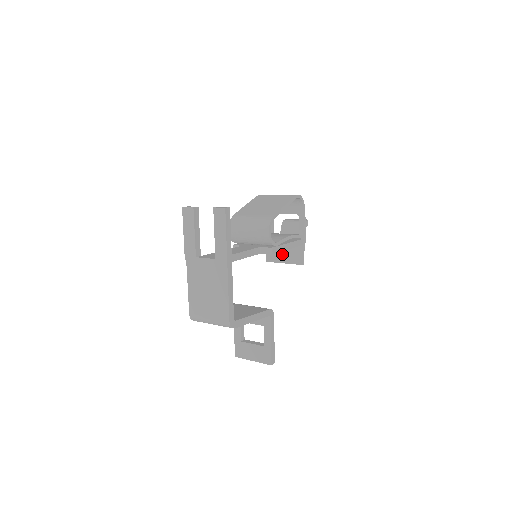
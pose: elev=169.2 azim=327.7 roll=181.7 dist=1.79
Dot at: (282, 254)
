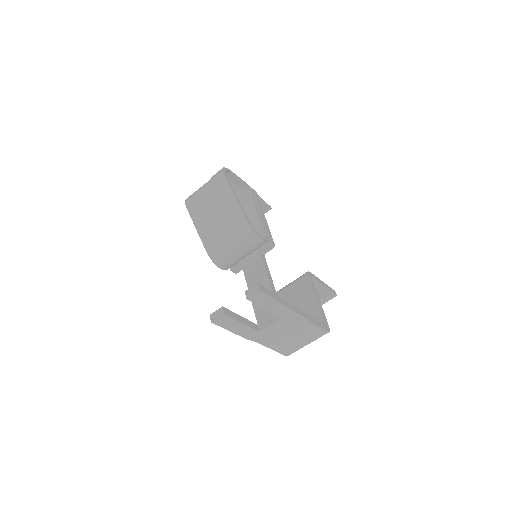
Dot at: occluded
